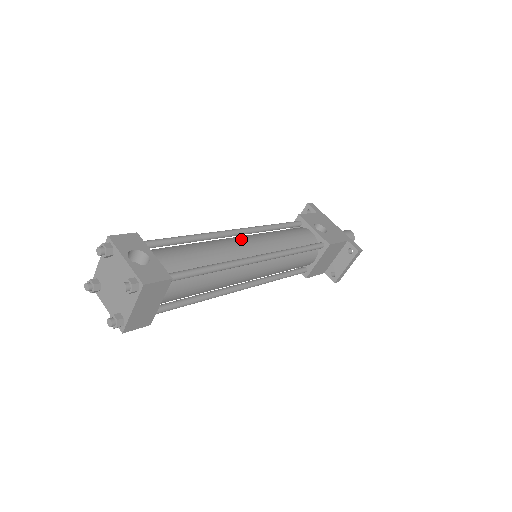
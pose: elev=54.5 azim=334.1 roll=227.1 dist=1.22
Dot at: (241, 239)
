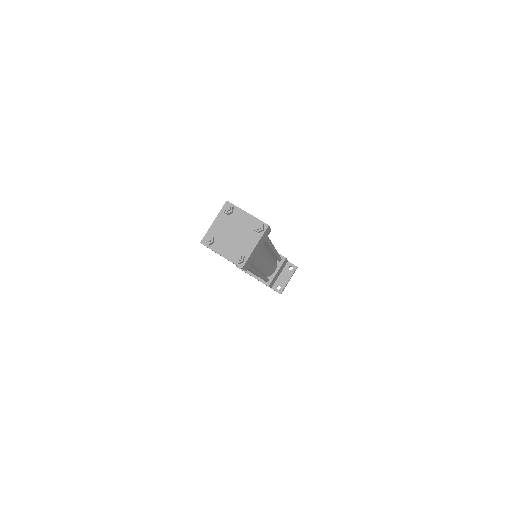
Dot at: occluded
